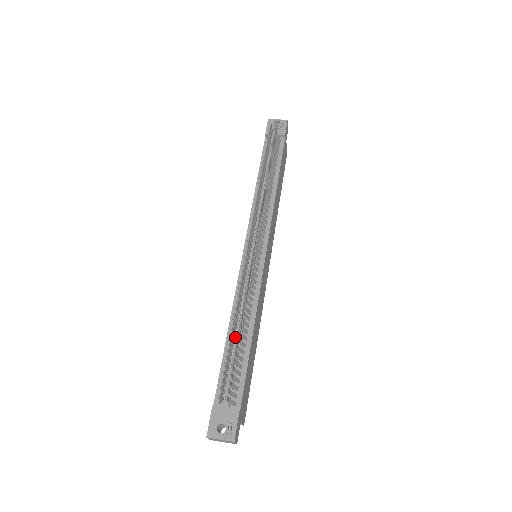
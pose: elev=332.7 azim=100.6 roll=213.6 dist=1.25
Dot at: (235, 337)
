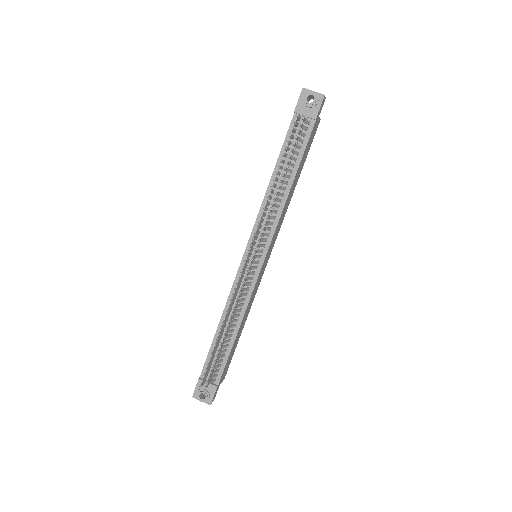
Dot at: (223, 332)
